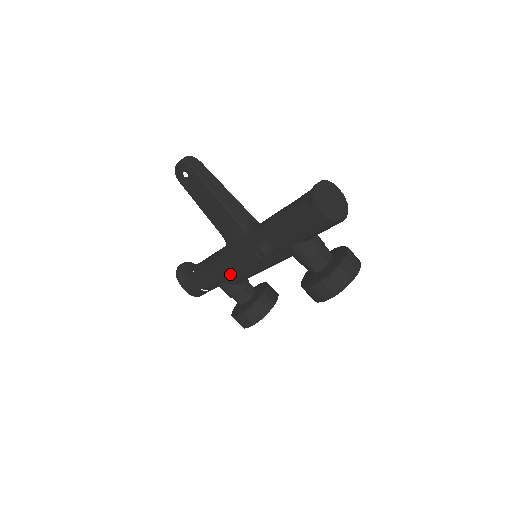
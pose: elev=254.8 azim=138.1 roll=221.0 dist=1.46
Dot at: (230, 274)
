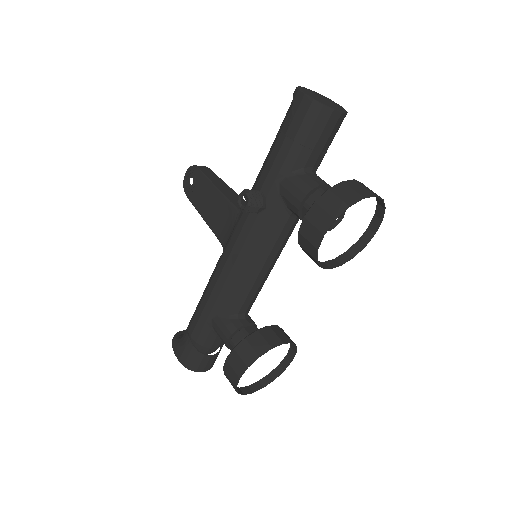
Dot at: (222, 287)
